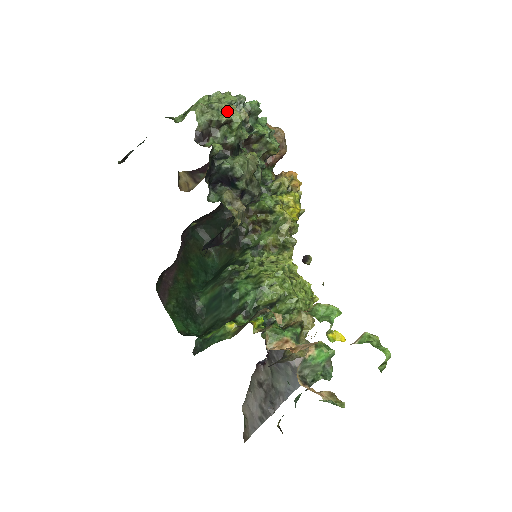
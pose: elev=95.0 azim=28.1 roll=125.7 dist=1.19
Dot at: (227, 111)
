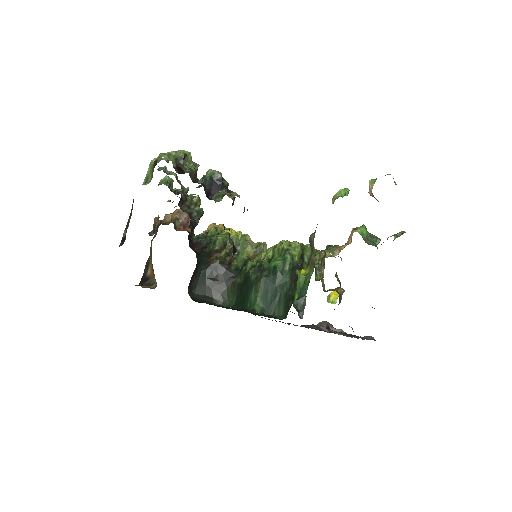
Dot at: (178, 153)
